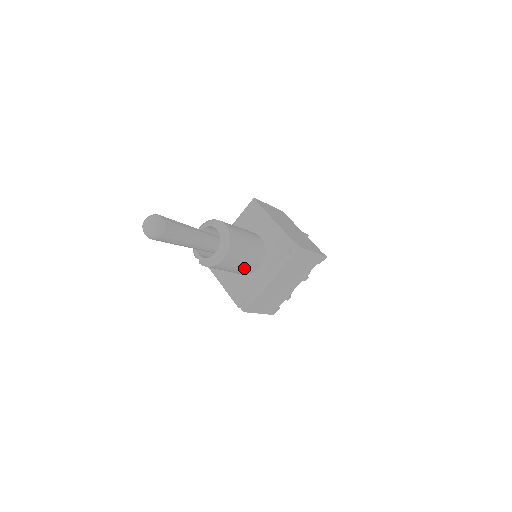
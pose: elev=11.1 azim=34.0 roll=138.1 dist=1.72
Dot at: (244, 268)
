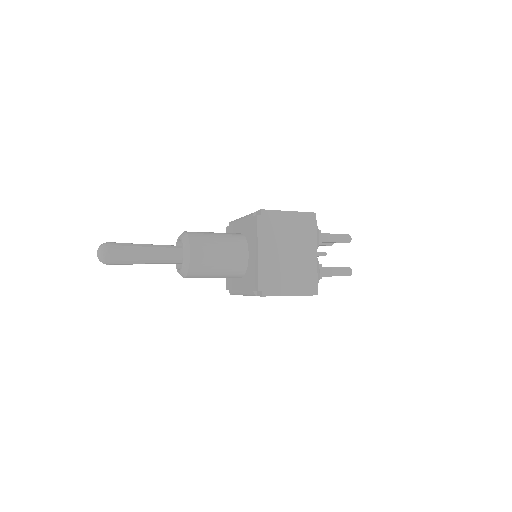
Dot at: occluded
